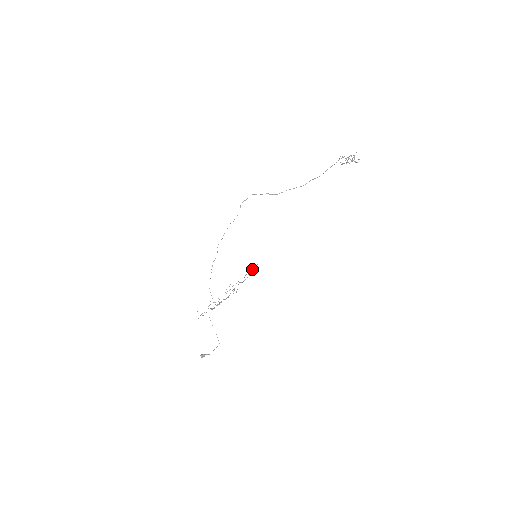
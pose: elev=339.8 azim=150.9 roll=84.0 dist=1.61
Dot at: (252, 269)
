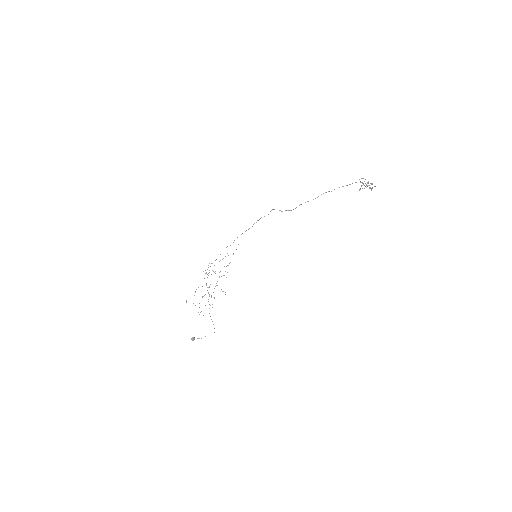
Dot at: occluded
